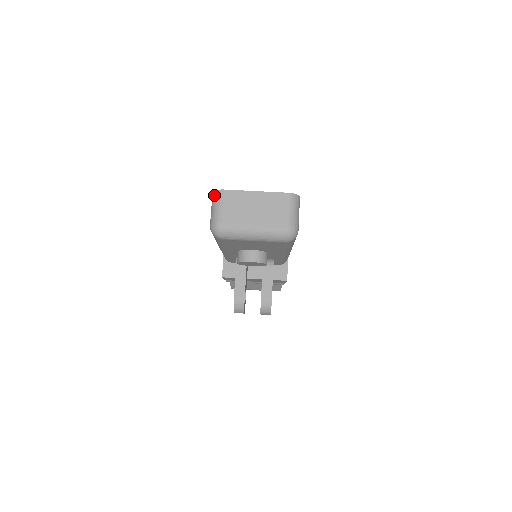
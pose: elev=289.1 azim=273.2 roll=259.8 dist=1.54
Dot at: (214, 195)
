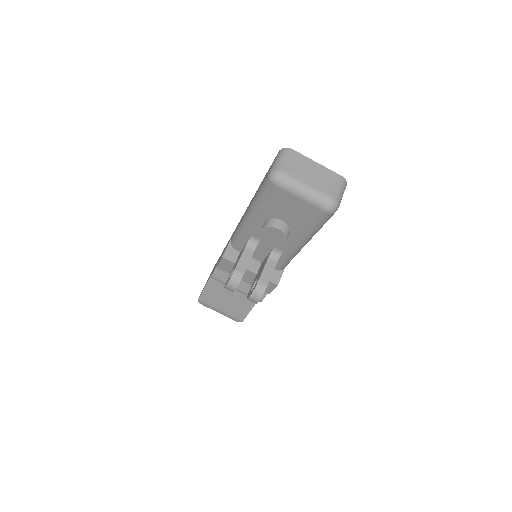
Dot at: (282, 151)
